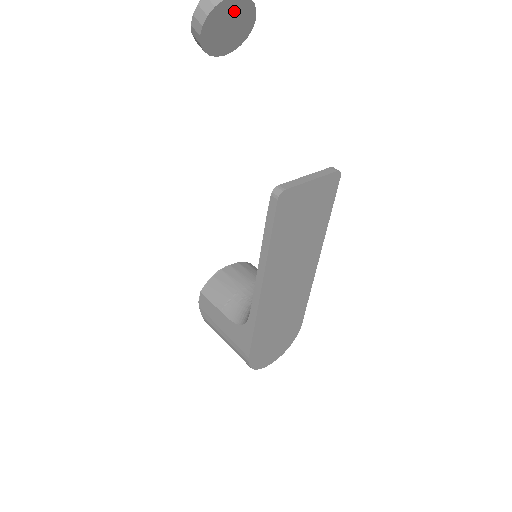
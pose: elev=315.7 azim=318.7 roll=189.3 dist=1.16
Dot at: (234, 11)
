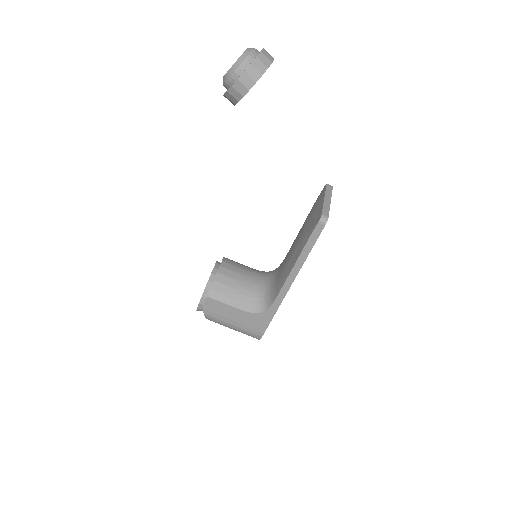
Dot at: occluded
